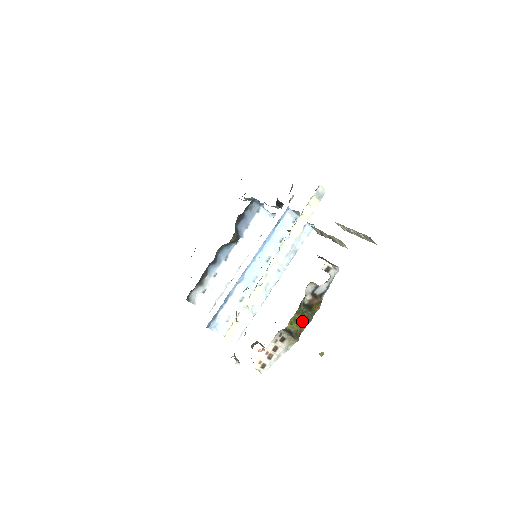
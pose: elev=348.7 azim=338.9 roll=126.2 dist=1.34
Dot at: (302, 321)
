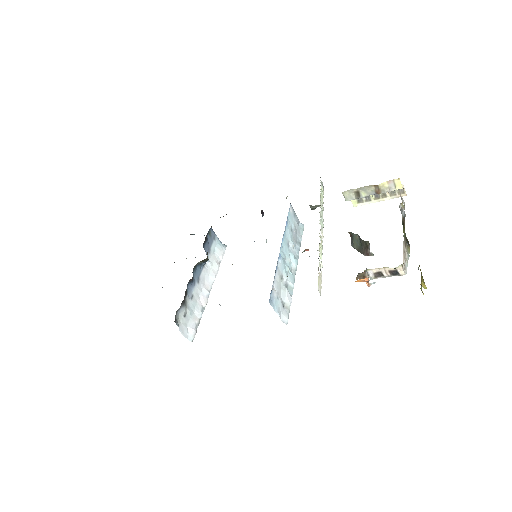
Dot at: occluded
